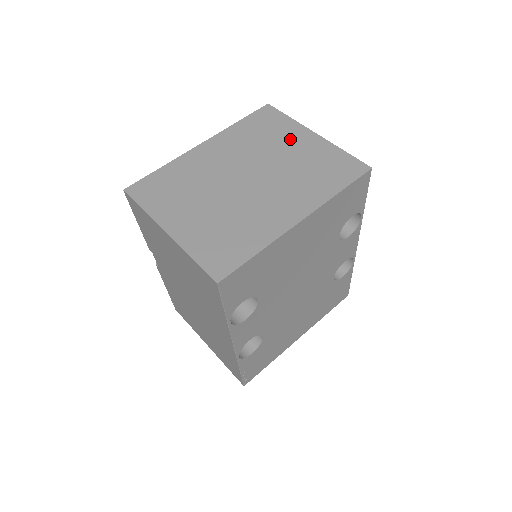
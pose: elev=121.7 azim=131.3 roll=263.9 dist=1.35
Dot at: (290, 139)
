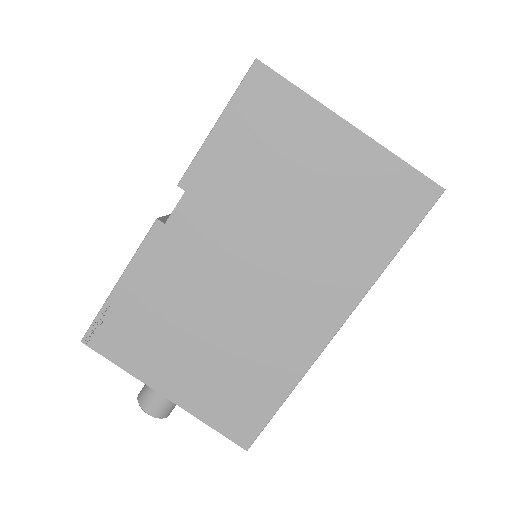
Dot at: occluded
